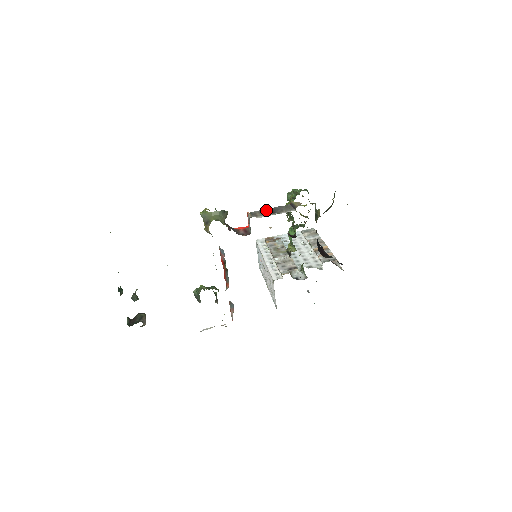
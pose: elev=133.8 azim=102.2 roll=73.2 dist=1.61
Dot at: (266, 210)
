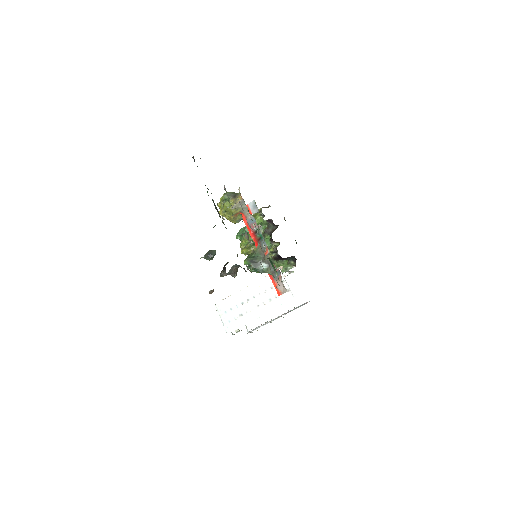
Dot at: occluded
